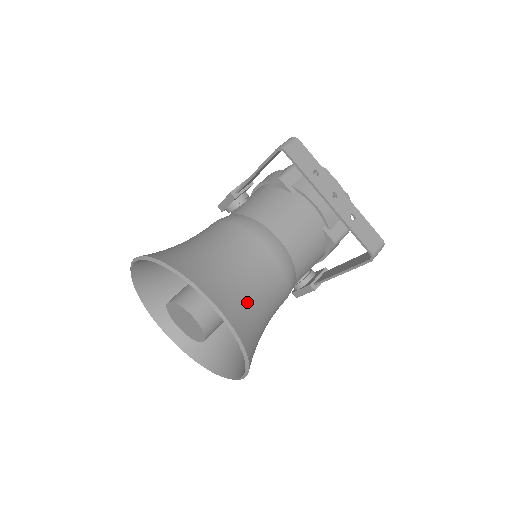
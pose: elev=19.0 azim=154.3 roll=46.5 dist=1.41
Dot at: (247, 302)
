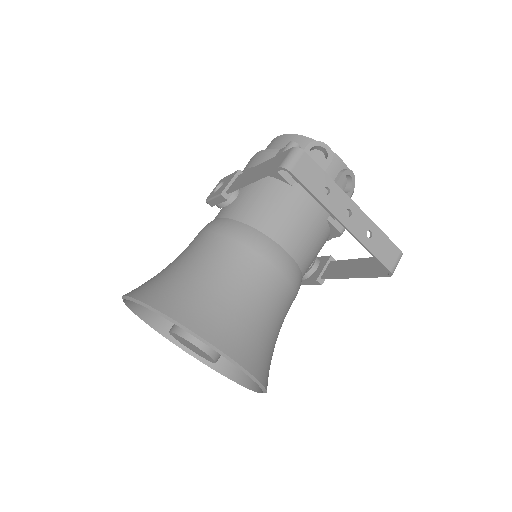
Dot at: (259, 335)
